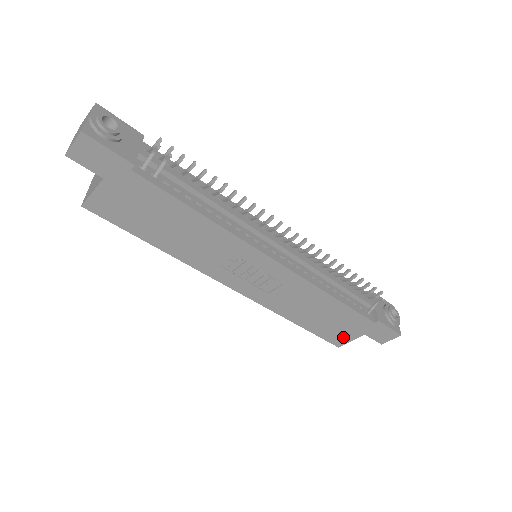
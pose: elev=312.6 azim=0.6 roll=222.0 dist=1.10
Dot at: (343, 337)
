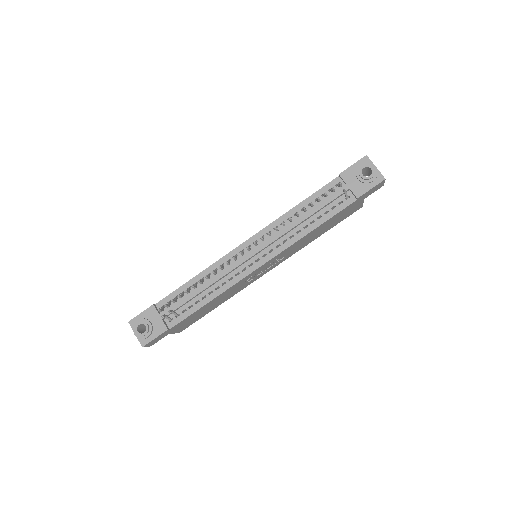
Dot at: (355, 209)
